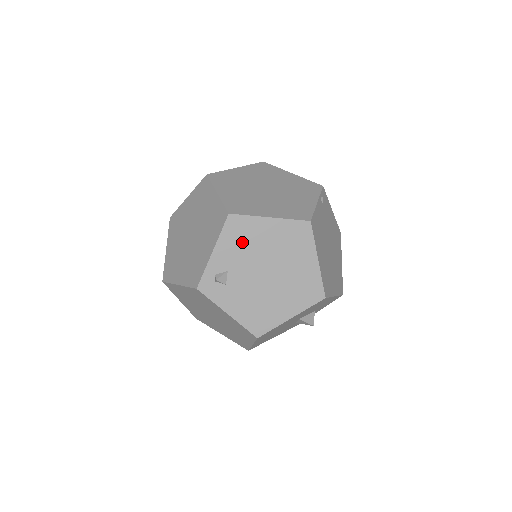
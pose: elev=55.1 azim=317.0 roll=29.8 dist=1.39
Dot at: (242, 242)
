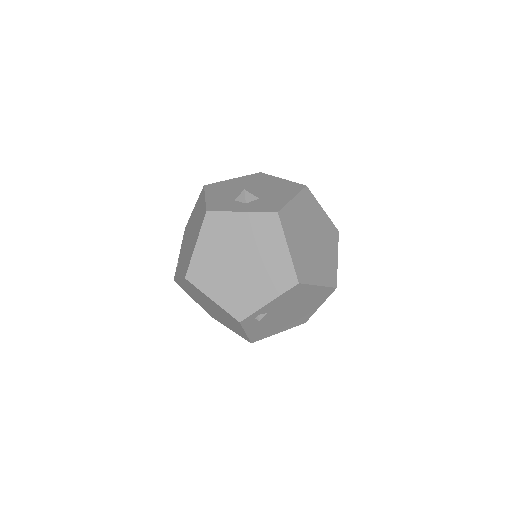
Dot at: (291, 298)
